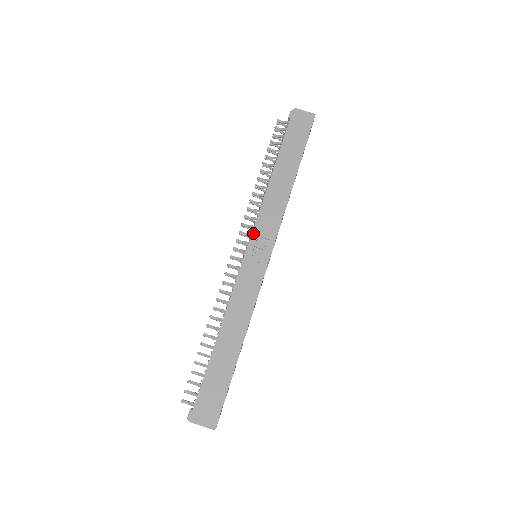
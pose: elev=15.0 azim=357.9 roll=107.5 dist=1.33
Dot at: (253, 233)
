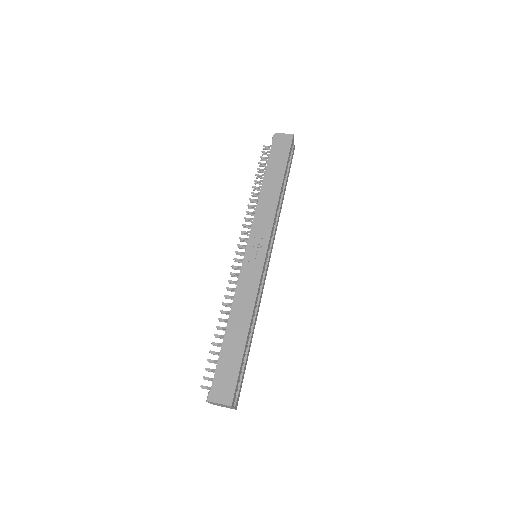
Dot at: (250, 236)
